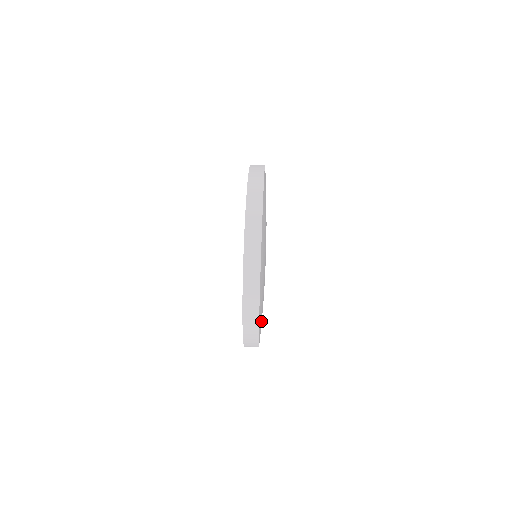
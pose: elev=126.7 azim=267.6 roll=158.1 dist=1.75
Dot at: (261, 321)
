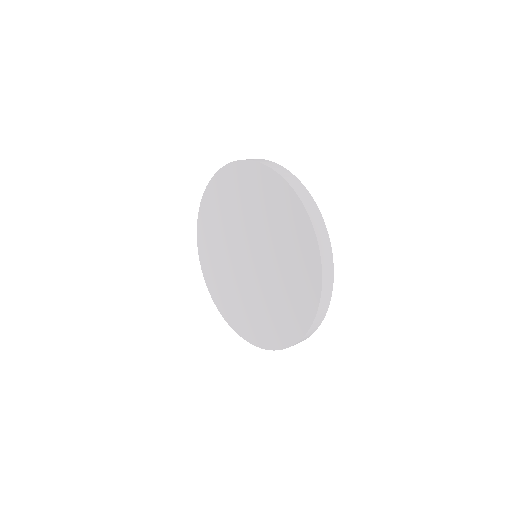
Dot at: occluded
